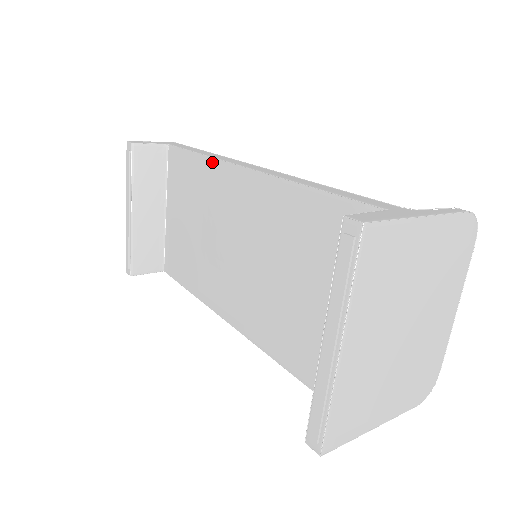
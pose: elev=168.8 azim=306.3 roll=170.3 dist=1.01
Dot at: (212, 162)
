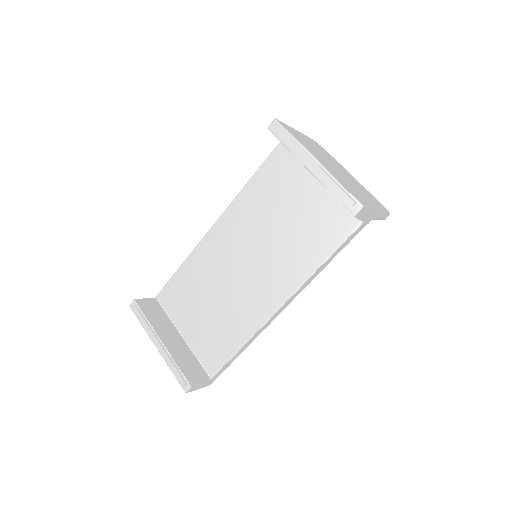
Dot at: (192, 255)
